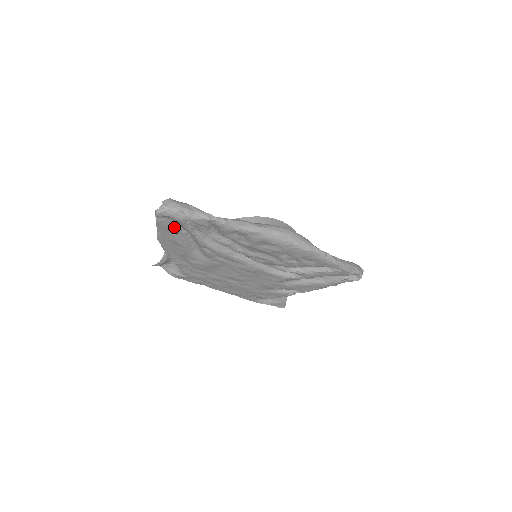
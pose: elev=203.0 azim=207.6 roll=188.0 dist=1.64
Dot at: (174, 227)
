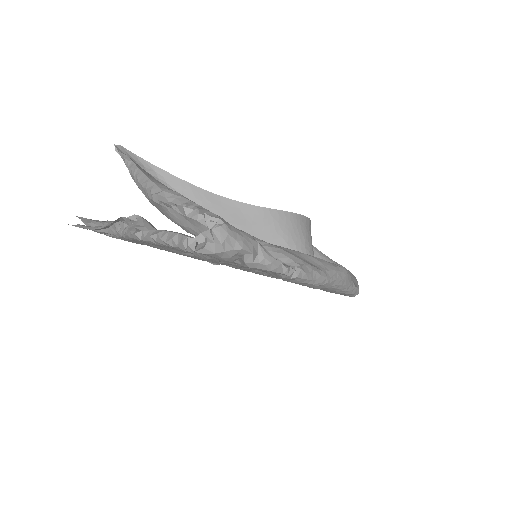
Dot at: occluded
